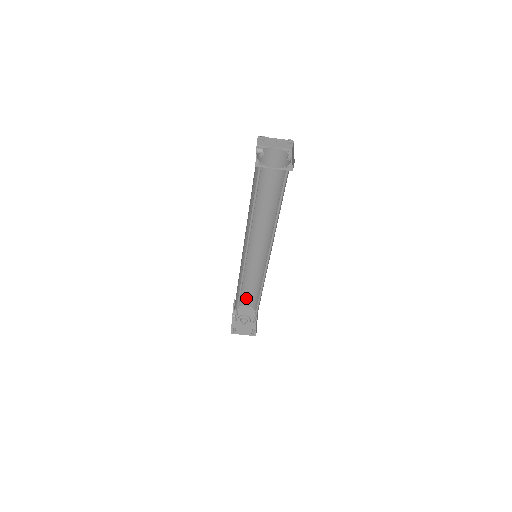
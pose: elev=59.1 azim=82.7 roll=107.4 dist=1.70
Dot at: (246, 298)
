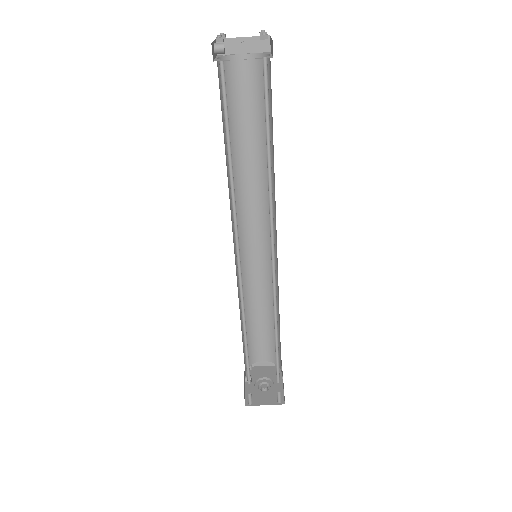
Dot at: (261, 348)
